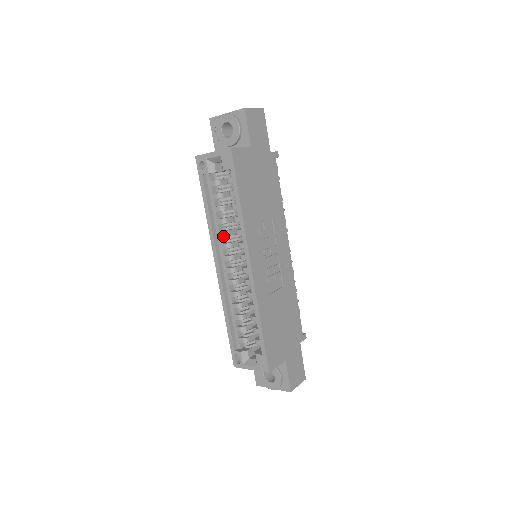
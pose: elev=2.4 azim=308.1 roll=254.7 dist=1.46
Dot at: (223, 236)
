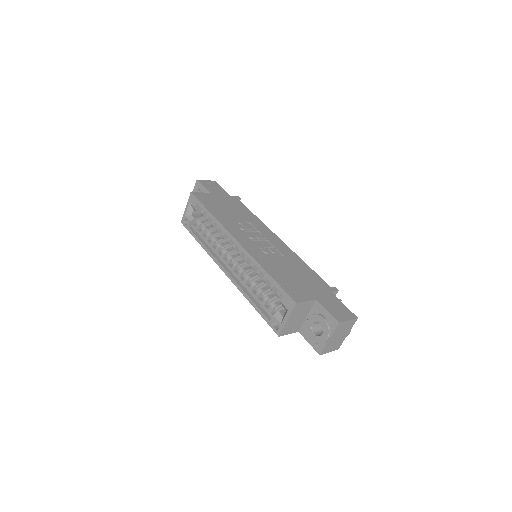
Dot at: (220, 252)
